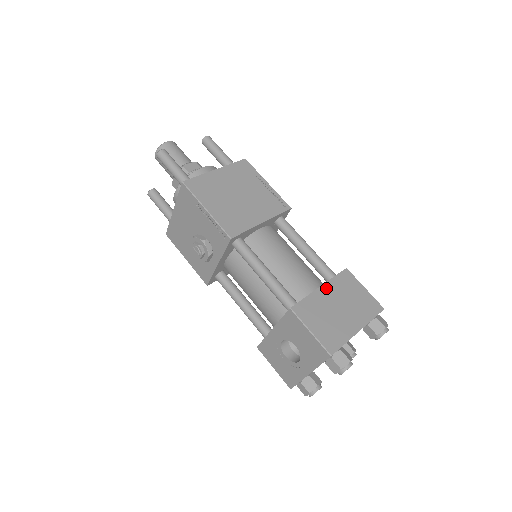
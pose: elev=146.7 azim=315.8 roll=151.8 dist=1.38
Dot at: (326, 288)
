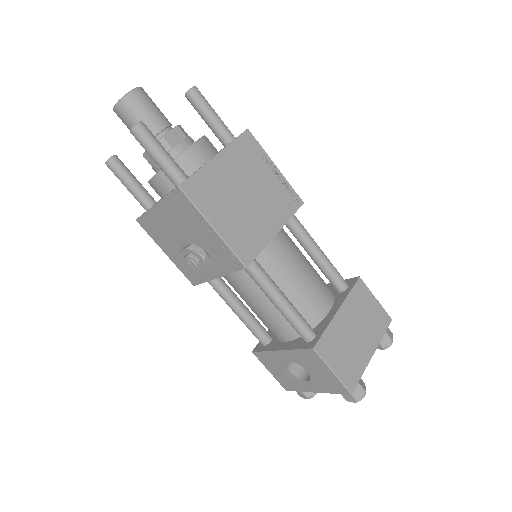
Dot at: (343, 310)
